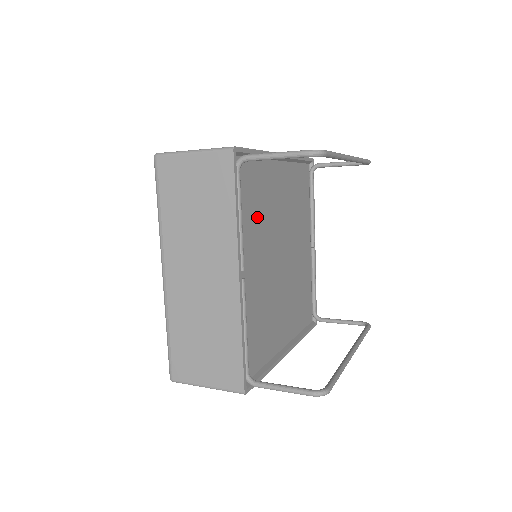
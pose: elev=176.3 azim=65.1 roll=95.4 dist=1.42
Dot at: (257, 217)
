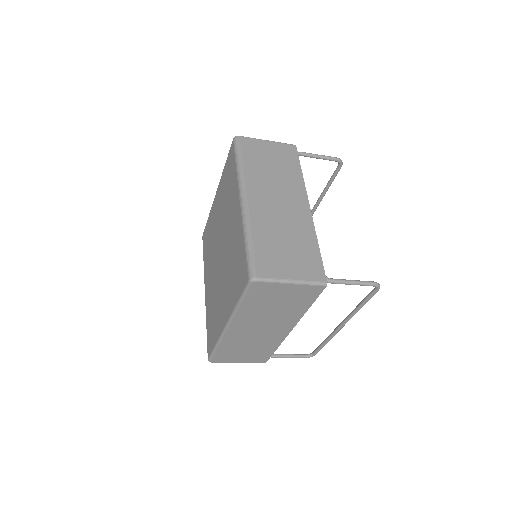
Dot at: occluded
